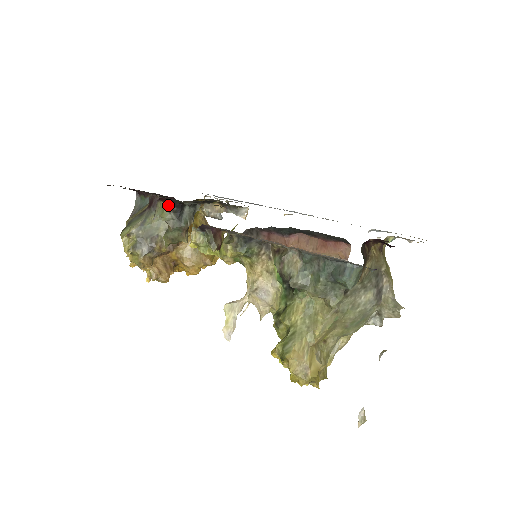
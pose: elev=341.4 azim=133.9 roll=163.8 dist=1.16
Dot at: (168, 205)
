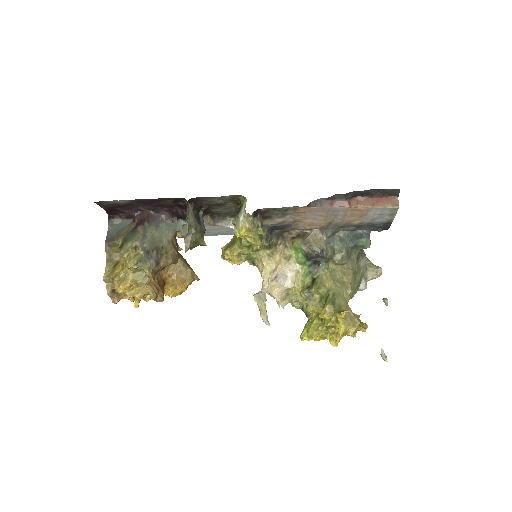
Dot at: (191, 208)
